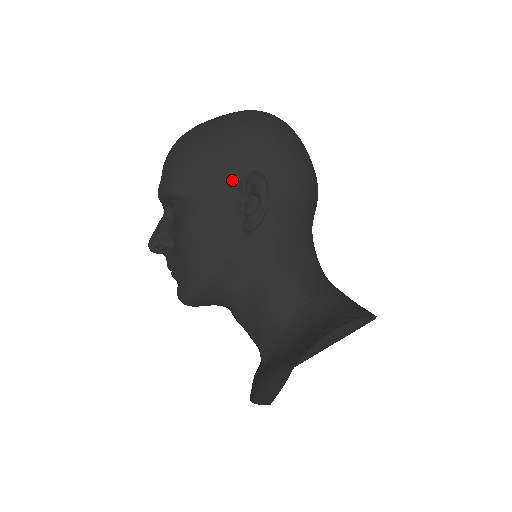
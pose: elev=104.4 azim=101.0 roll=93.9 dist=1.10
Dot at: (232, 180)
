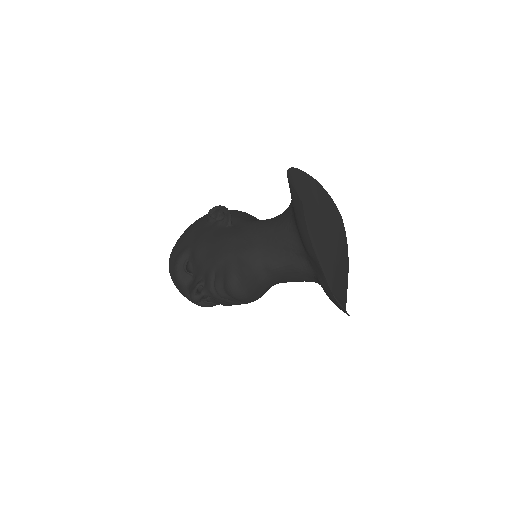
Dot at: (204, 225)
